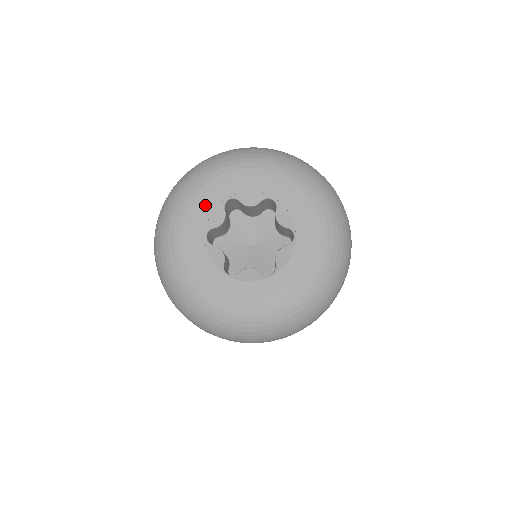
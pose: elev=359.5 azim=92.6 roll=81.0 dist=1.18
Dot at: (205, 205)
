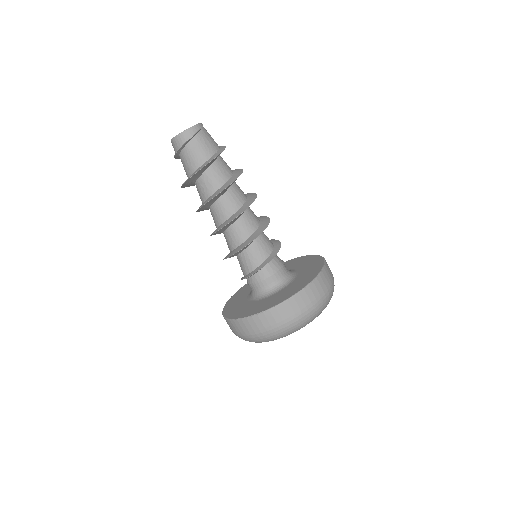
Dot at: occluded
